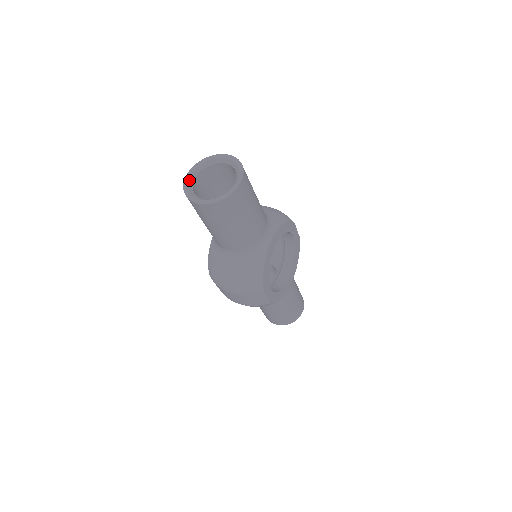
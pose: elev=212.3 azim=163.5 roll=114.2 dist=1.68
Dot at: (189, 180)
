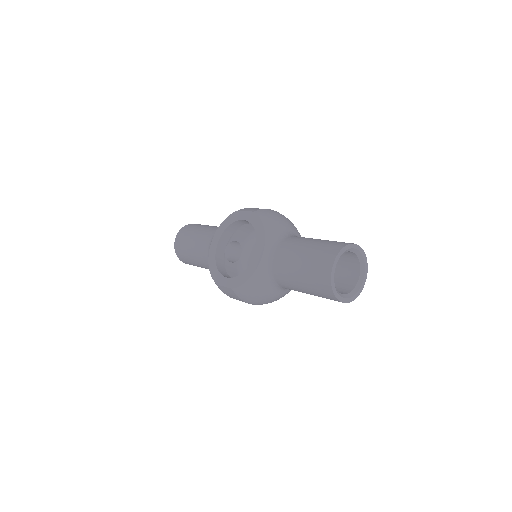
Dot at: occluded
